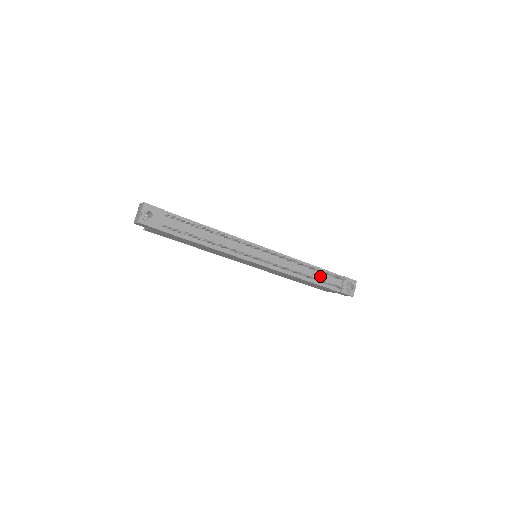
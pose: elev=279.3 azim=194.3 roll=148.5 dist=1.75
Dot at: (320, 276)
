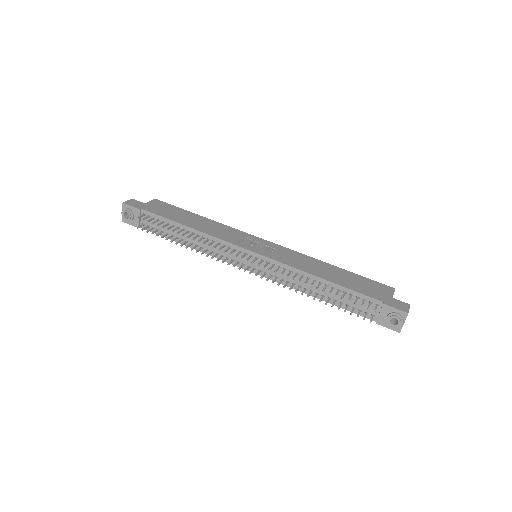
Dot at: (339, 295)
